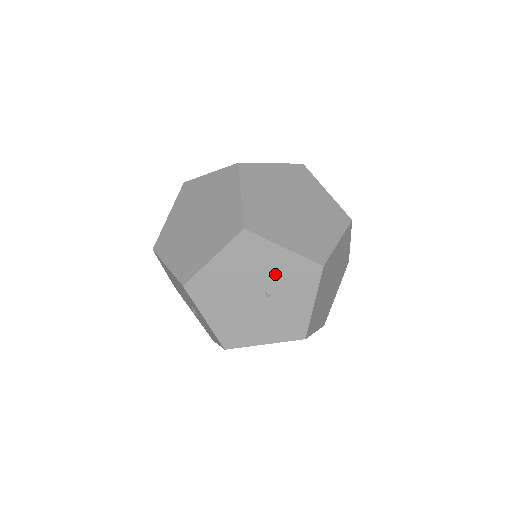
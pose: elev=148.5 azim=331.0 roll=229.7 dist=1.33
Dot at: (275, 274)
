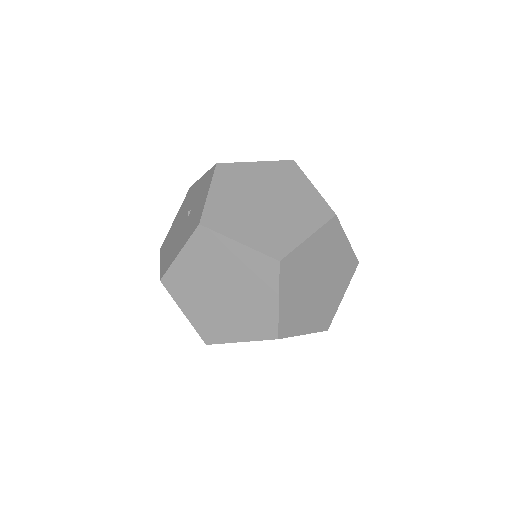
Dot at: (195, 196)
